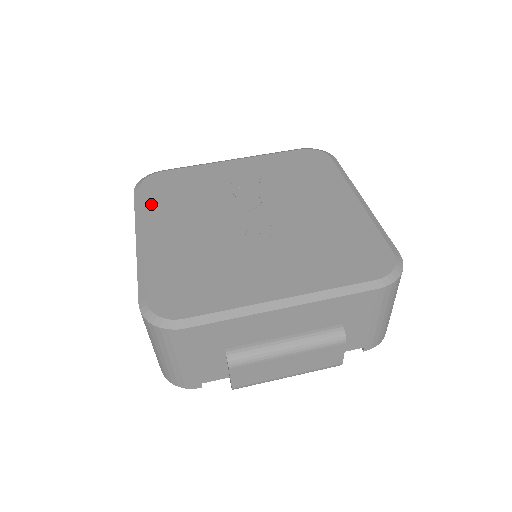
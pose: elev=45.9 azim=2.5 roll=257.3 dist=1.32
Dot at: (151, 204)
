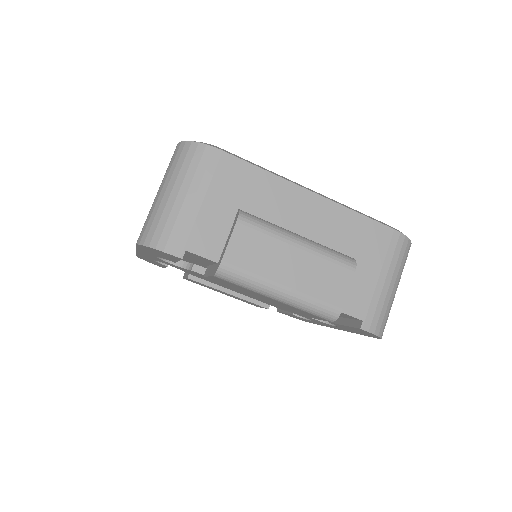
Dot at: occluded
